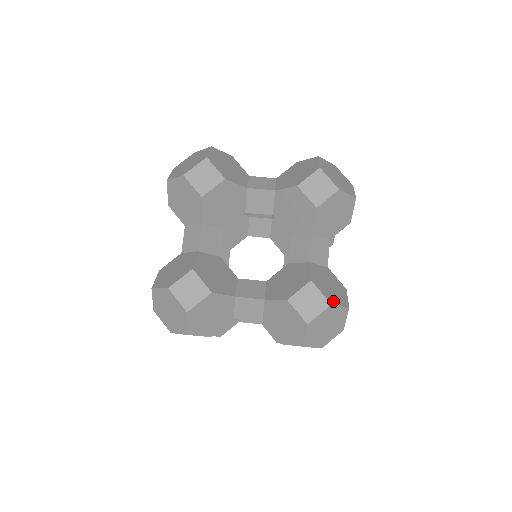
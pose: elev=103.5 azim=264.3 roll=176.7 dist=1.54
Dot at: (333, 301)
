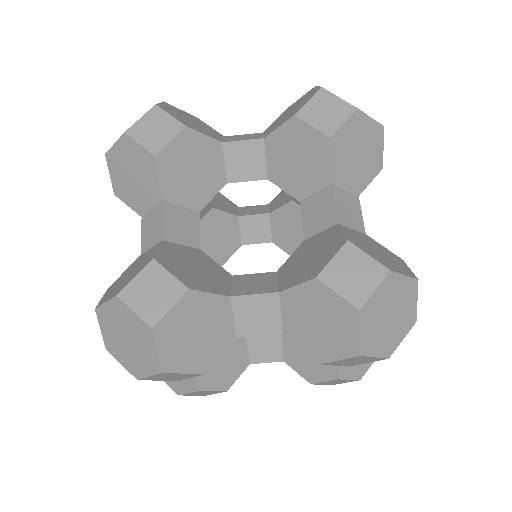
Dot at: (391, 268)
